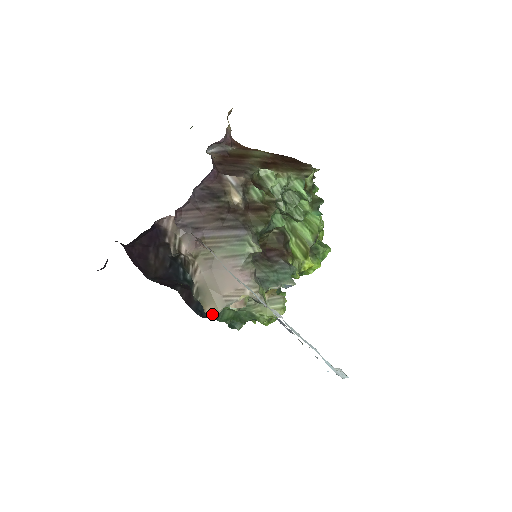
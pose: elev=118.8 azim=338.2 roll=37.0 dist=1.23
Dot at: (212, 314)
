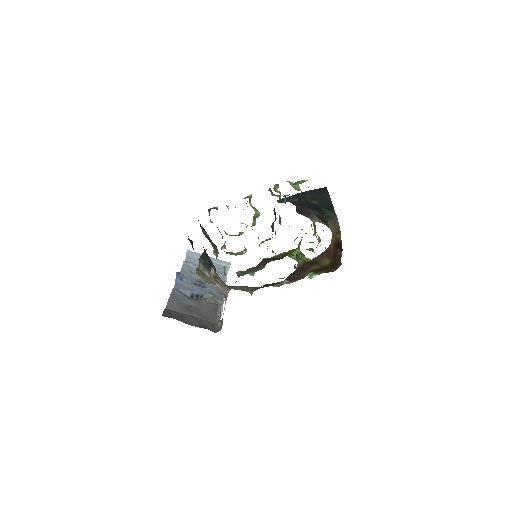
Dot at: occluded
